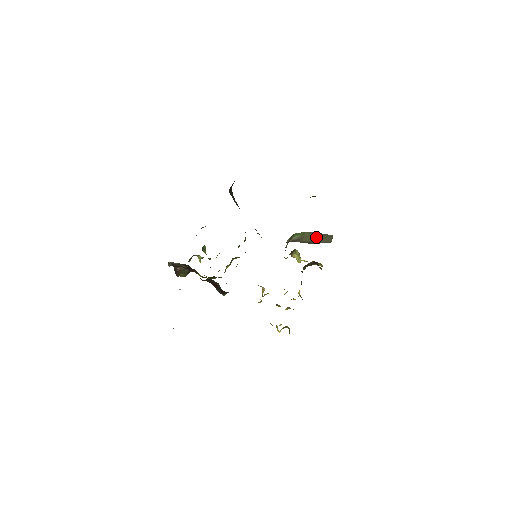
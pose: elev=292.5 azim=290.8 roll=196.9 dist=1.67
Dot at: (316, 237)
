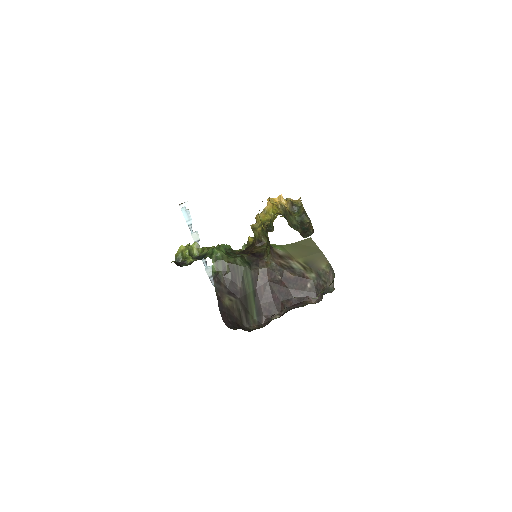
Dot at: (301, 251)
